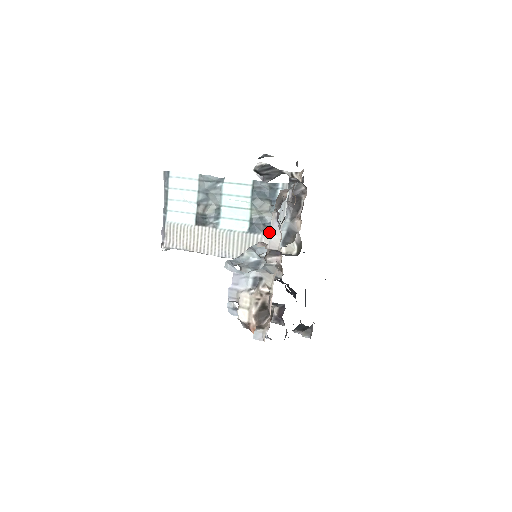
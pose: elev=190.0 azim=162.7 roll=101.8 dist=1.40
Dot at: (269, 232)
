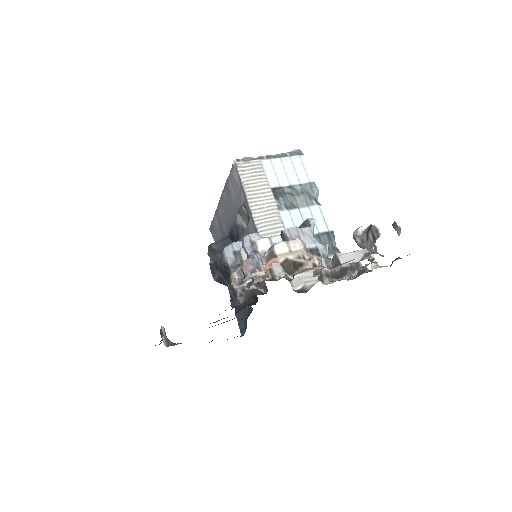
Dot at: occluded
